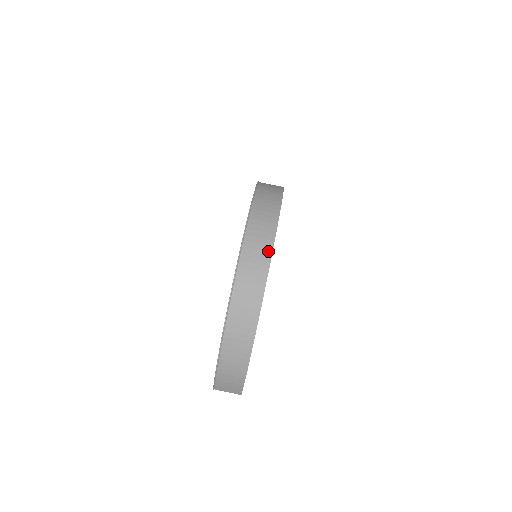
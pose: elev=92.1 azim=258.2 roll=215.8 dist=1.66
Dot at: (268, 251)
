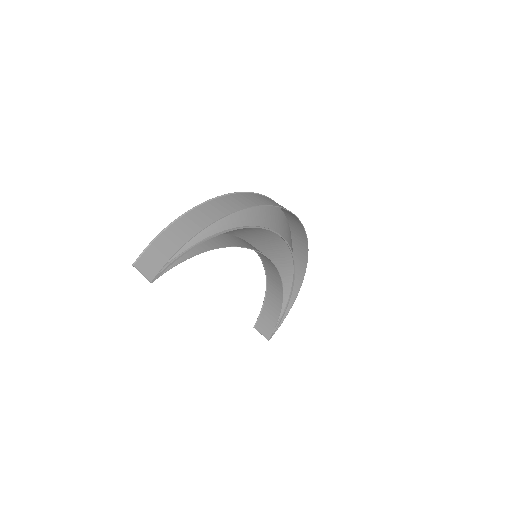
Dot at: (281, 206)
